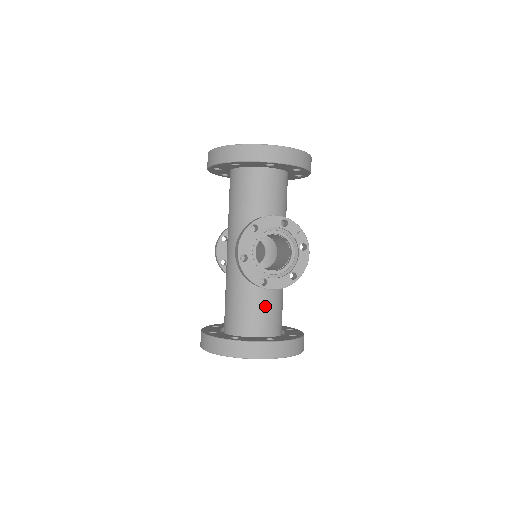
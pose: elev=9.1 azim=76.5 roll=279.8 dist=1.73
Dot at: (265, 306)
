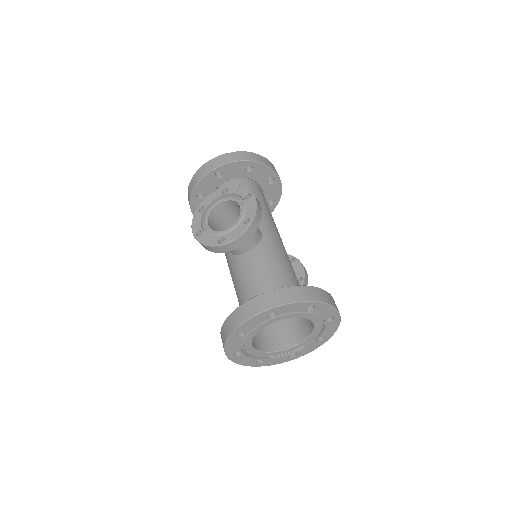
Dot at: (261, 279)
